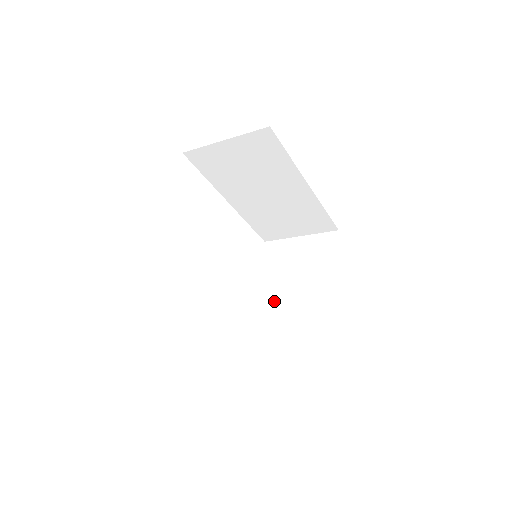
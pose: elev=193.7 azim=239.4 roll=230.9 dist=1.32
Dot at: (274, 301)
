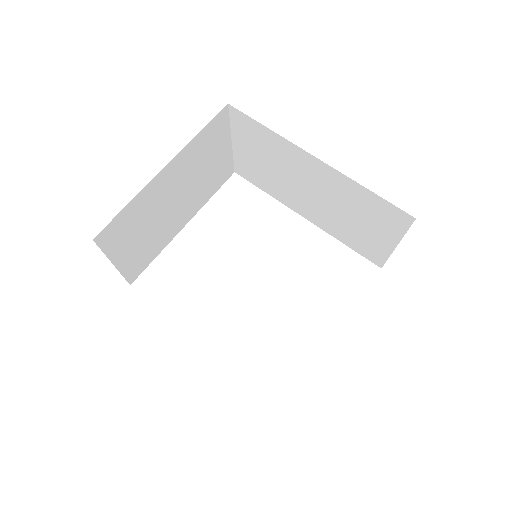
Dot at: occluded
